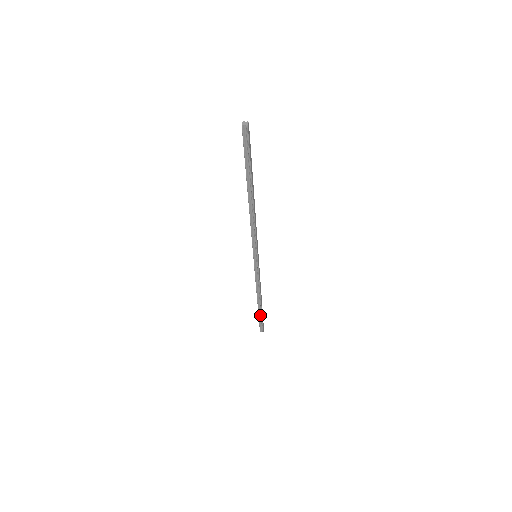
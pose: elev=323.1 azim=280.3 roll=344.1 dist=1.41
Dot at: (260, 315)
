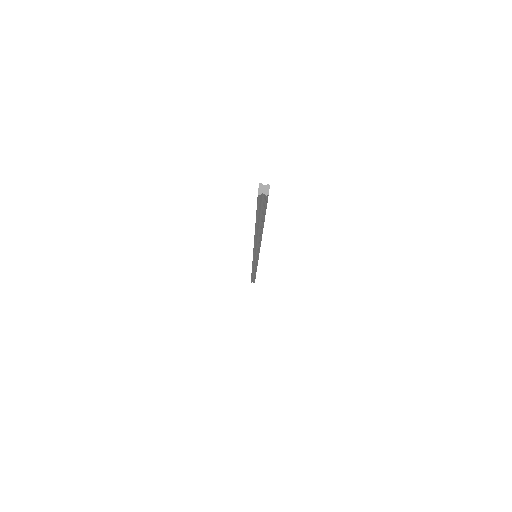
Dot at: (253, 277)
